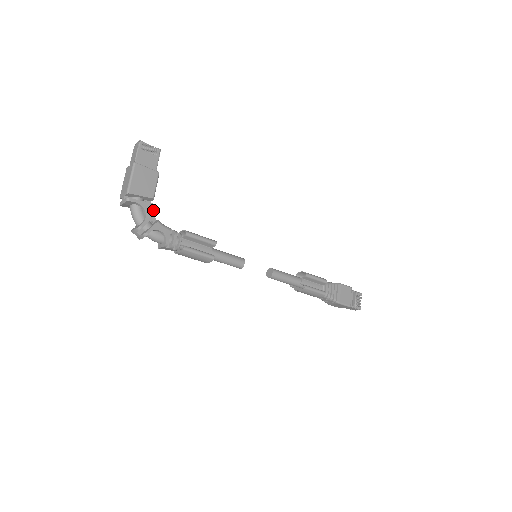
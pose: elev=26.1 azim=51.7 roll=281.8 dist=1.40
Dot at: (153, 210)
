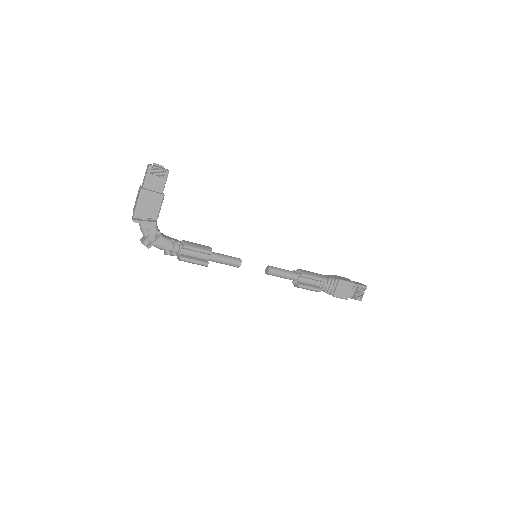
Dot at: (156, 228)
